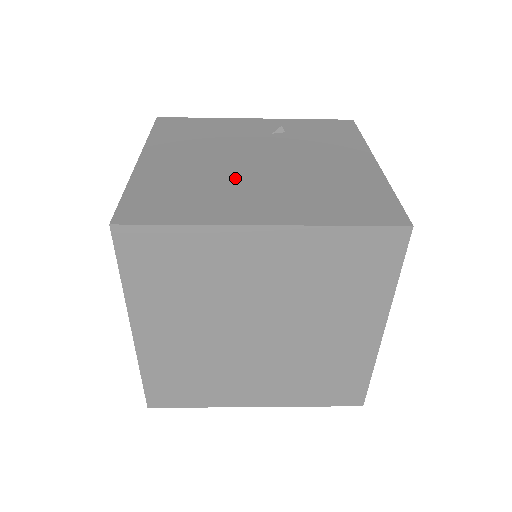
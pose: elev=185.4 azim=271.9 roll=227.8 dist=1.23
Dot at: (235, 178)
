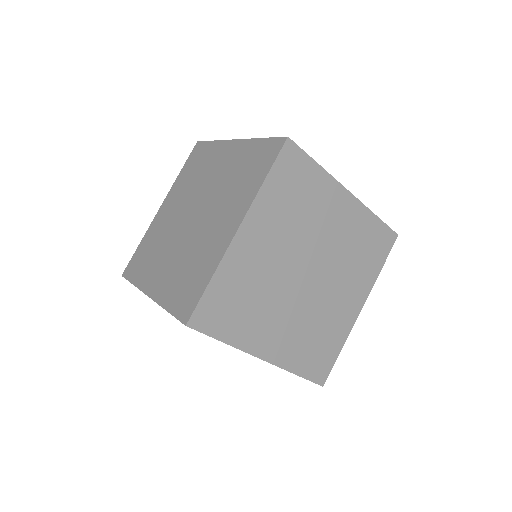
Dot at: occluded
